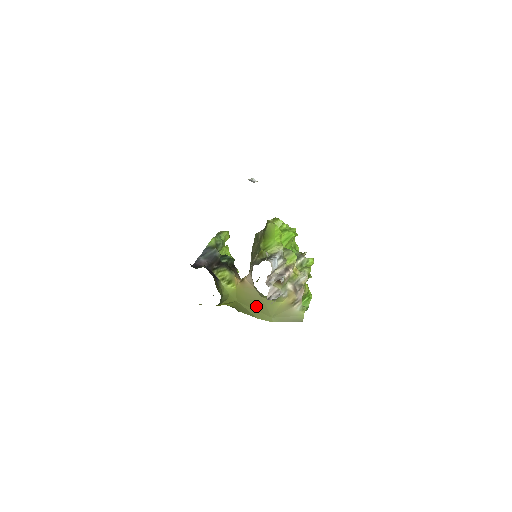
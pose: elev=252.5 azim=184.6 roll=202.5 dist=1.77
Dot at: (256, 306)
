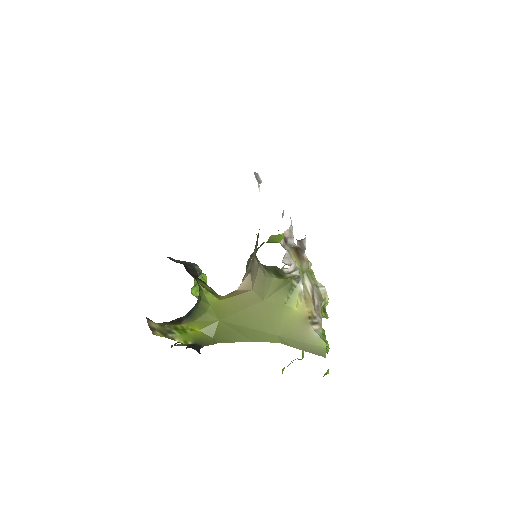
Dot at: (252, 320)
